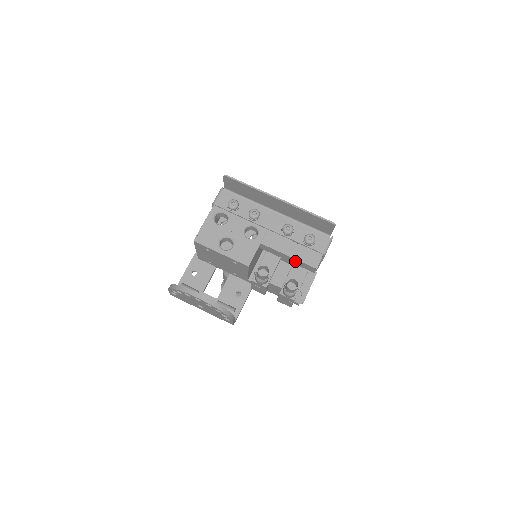
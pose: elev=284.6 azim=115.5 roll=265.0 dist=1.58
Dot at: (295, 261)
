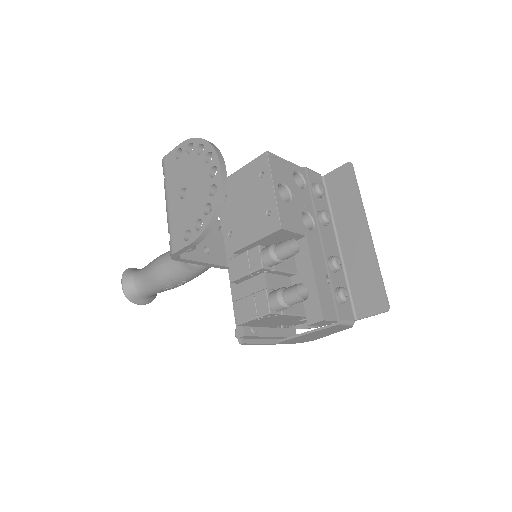
Dot at: (311, 290)
